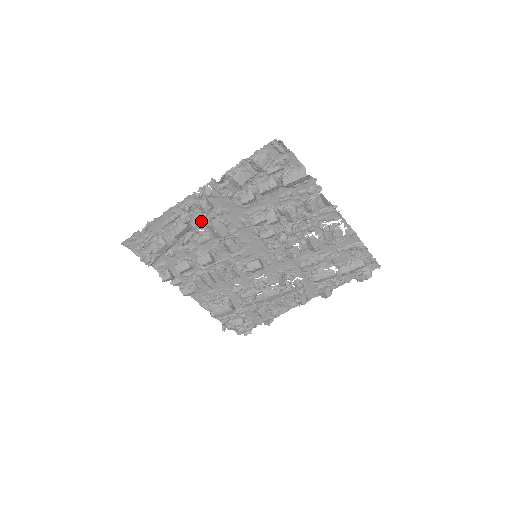
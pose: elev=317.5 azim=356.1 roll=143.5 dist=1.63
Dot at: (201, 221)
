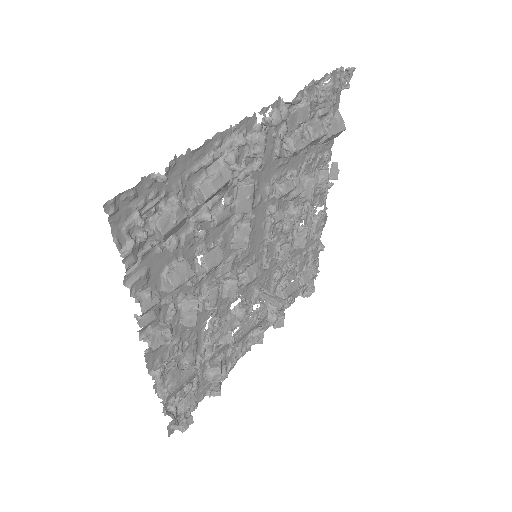
Dot at: (235, 176)
